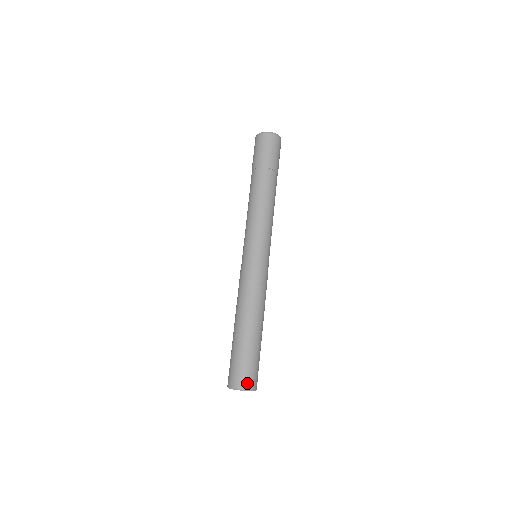
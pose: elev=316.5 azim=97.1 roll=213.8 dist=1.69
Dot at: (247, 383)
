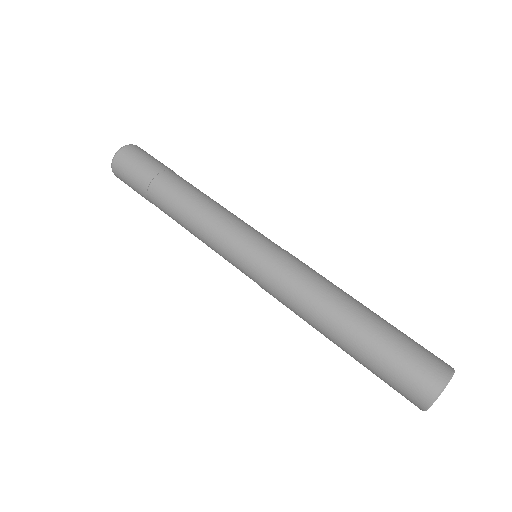
Dot at: (438, 370)
